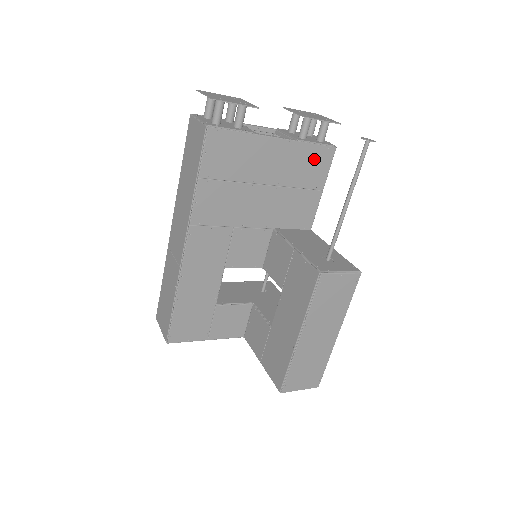
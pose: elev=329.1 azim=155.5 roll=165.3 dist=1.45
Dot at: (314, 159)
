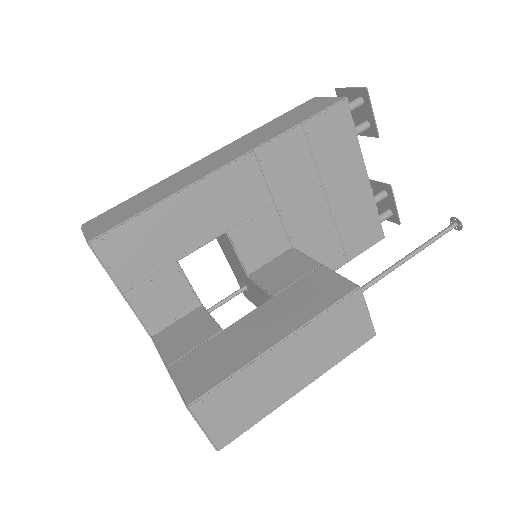
Dot at: (367, 226)
